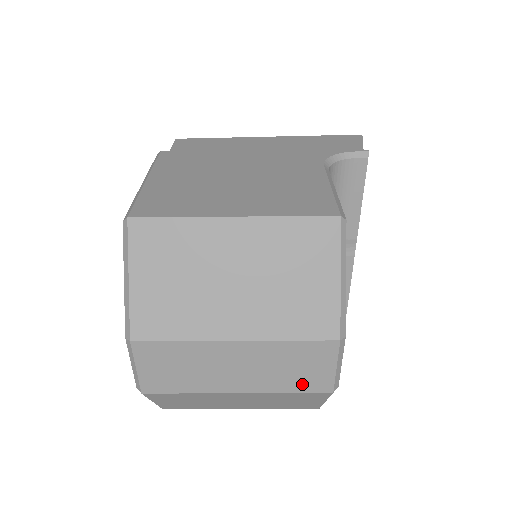
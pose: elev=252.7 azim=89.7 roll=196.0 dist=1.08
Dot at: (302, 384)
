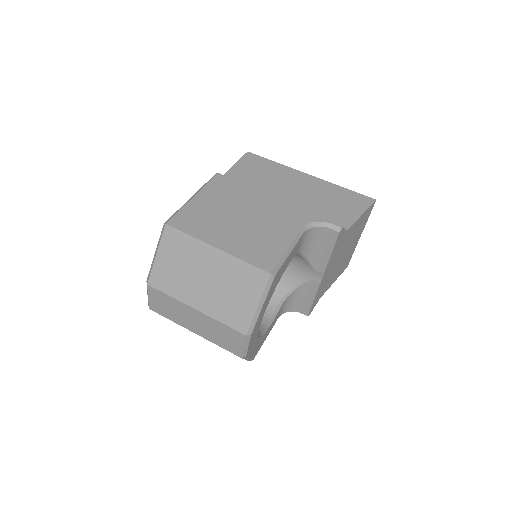
Dot at: (226, 346)
